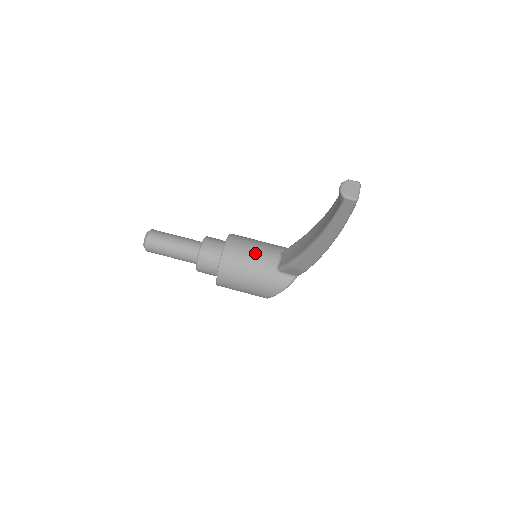
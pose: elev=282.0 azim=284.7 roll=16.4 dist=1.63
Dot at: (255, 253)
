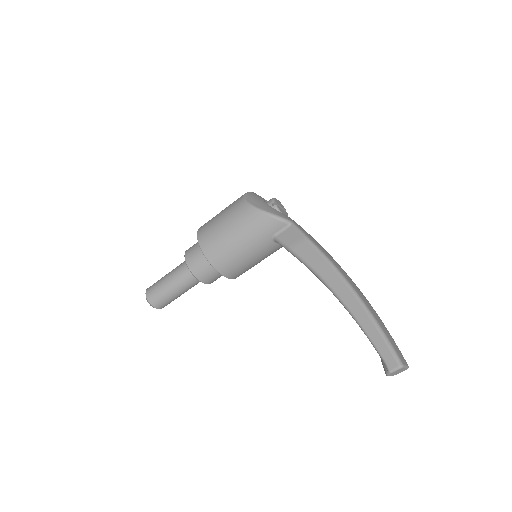
Dot at: (255, 260)
